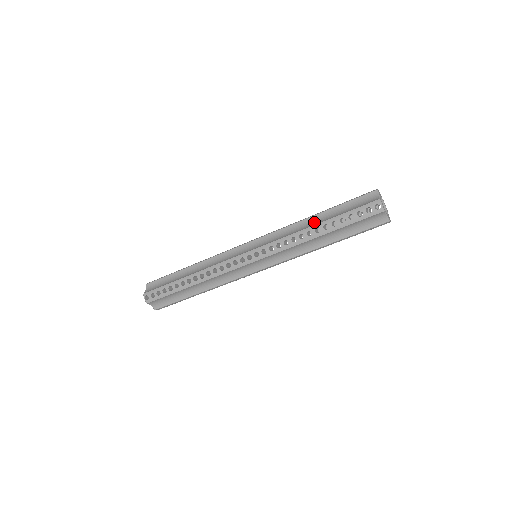
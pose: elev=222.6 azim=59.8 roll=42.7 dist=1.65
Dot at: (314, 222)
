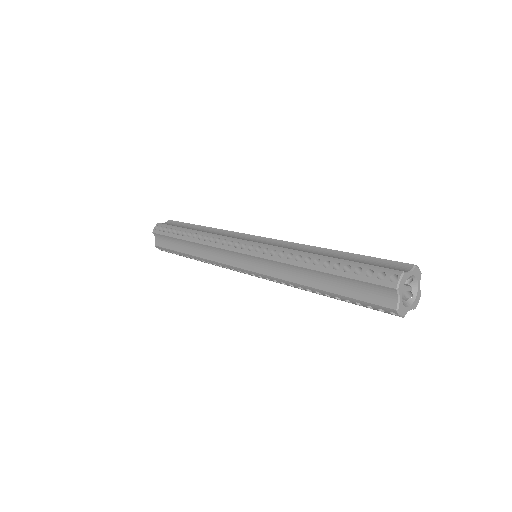
Dot at: (313, 279)
